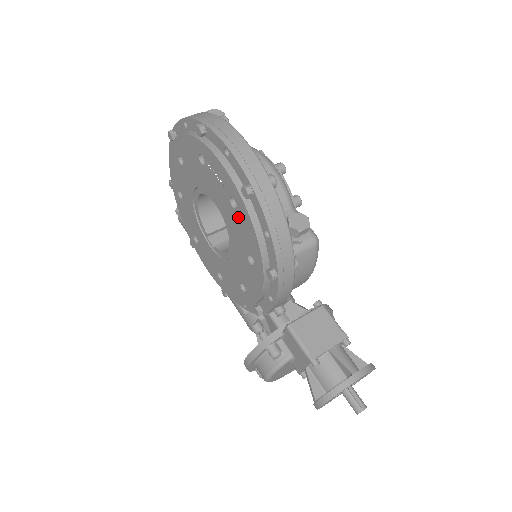
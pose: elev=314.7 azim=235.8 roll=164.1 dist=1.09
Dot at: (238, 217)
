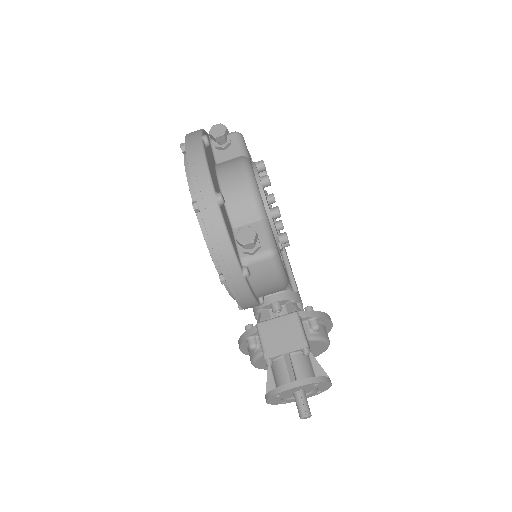
Dot at: occluded
